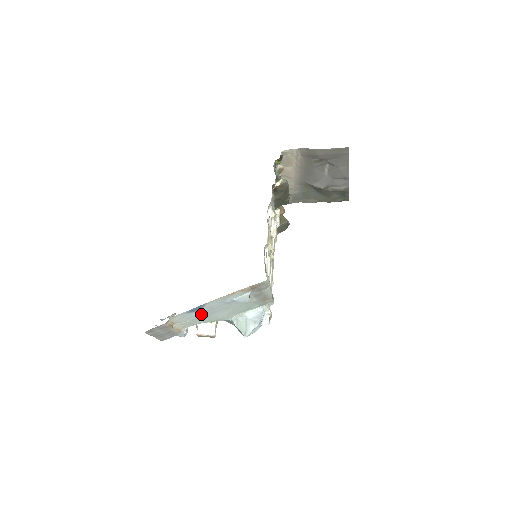
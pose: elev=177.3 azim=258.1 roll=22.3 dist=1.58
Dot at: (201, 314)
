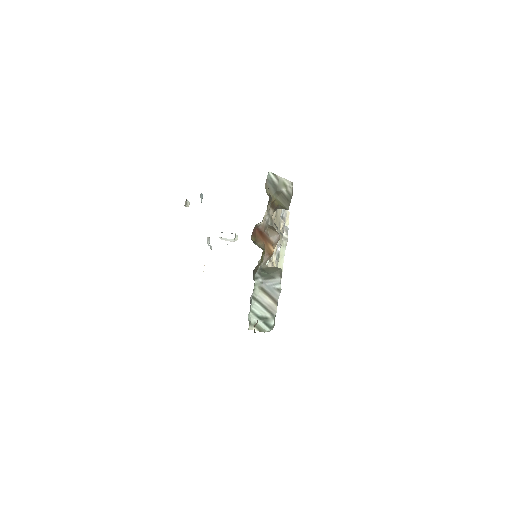
Dot at: occluded
